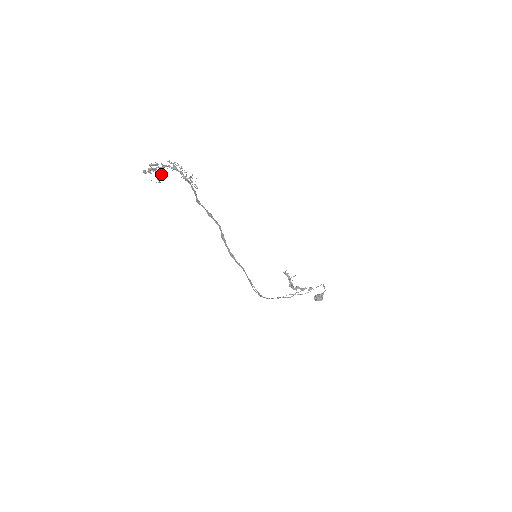
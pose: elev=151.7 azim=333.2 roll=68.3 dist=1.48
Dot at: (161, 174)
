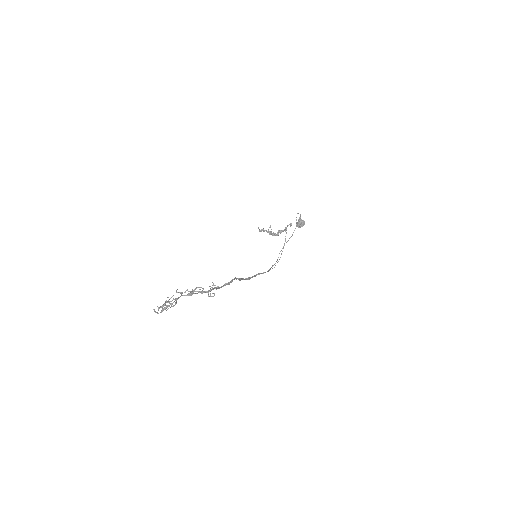
Dot at: (176, 303)
